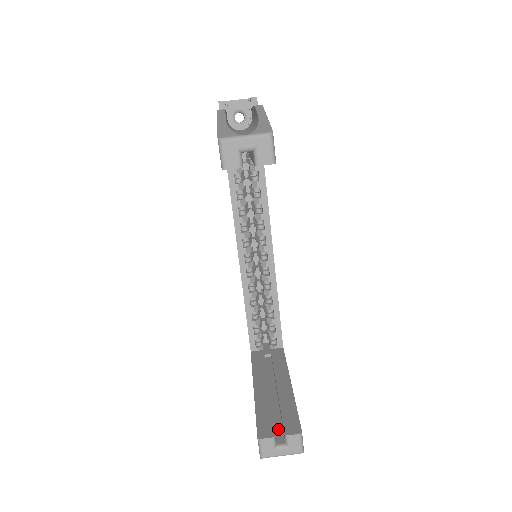
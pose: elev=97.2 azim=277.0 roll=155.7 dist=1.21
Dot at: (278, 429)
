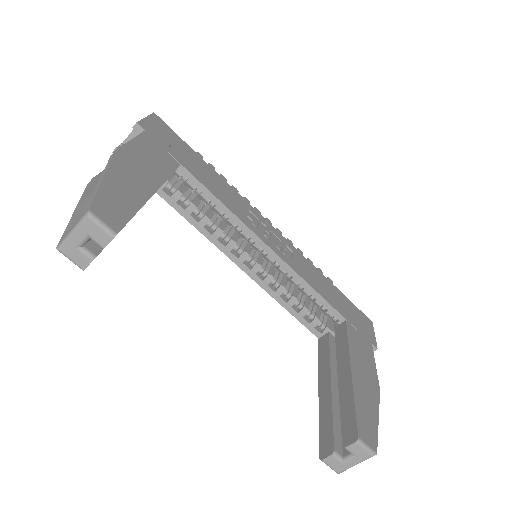
Dot at: occluded
